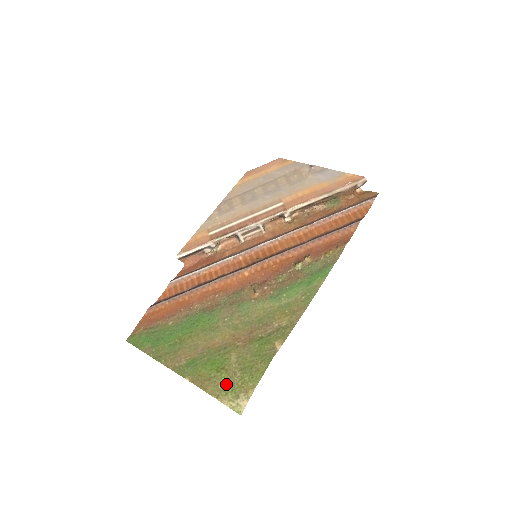
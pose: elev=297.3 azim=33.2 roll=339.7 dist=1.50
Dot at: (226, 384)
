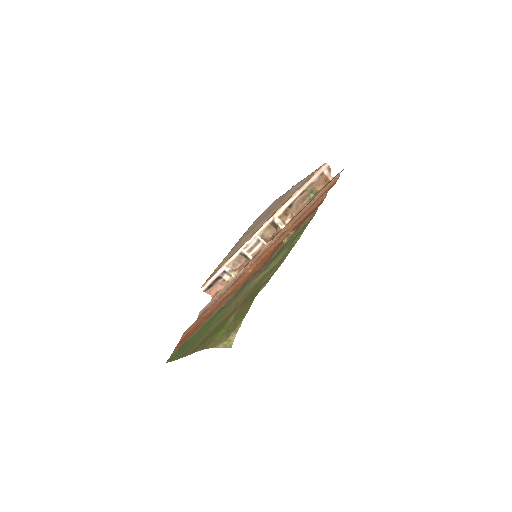
Dot at: (222, 335)
